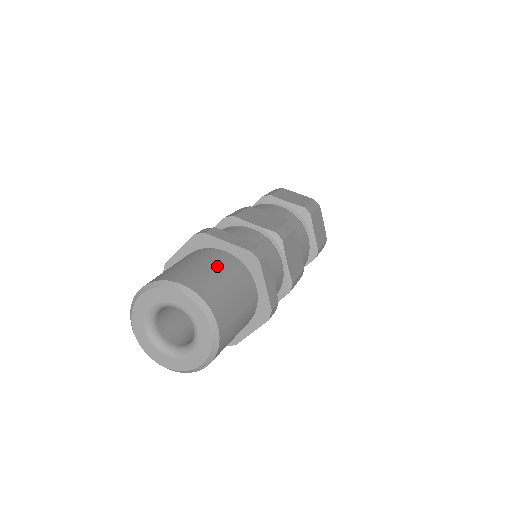
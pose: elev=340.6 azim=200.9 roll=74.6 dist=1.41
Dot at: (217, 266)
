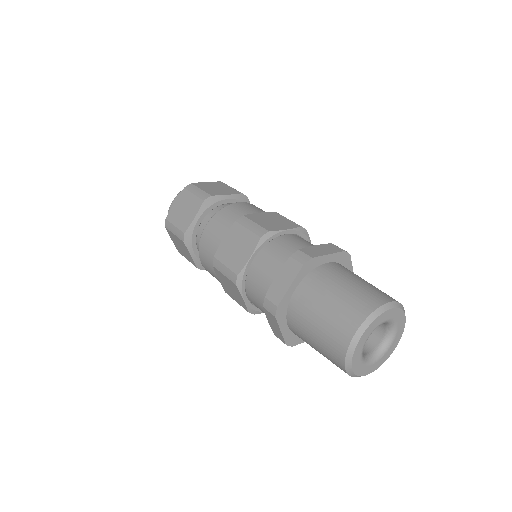
Dot at: occluded
